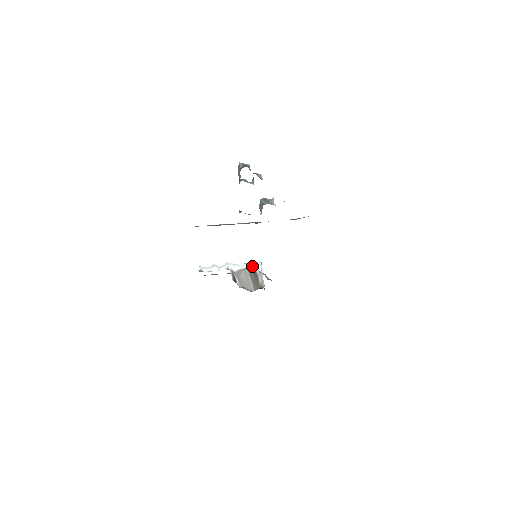
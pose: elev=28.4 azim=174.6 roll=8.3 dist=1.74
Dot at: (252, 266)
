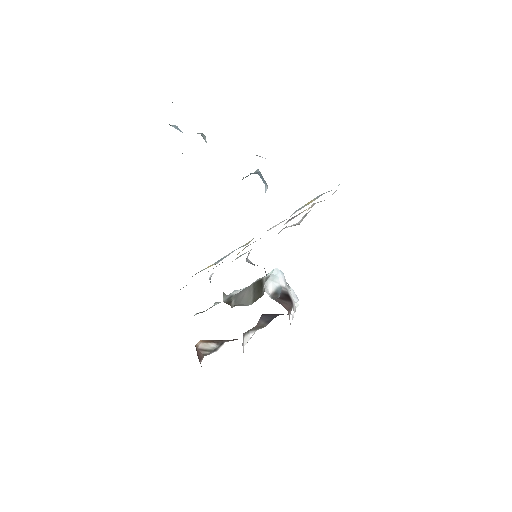
Dot at: (261, 278)
